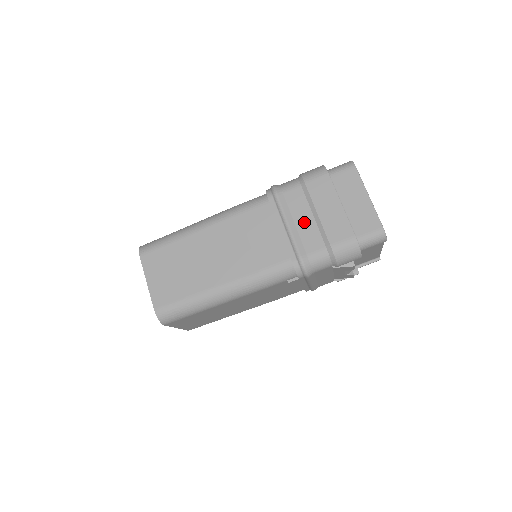
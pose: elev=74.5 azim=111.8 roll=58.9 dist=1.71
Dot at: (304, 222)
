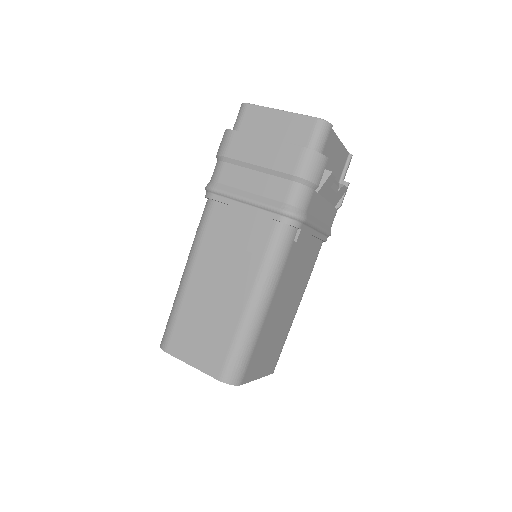
Dot at: (255, 183)
